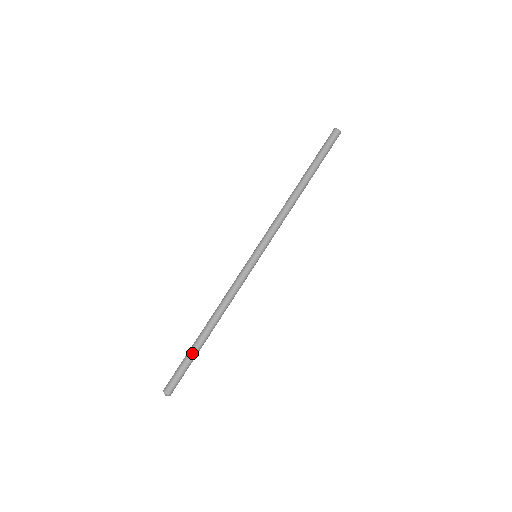
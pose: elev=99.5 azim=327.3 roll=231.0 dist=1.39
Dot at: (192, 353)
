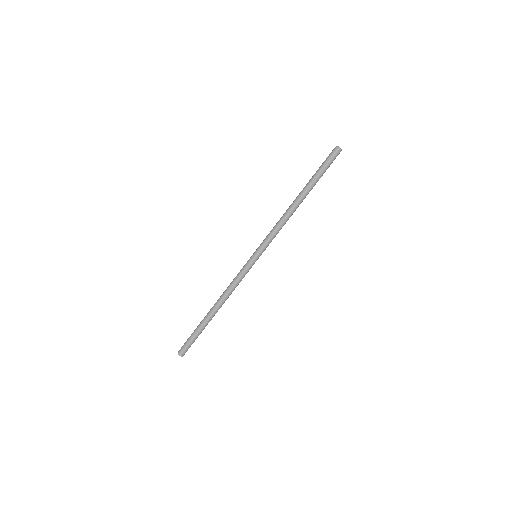
Dot at: (199, 327)
